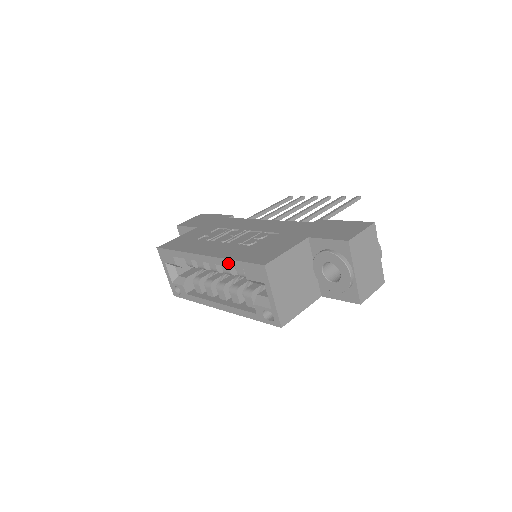
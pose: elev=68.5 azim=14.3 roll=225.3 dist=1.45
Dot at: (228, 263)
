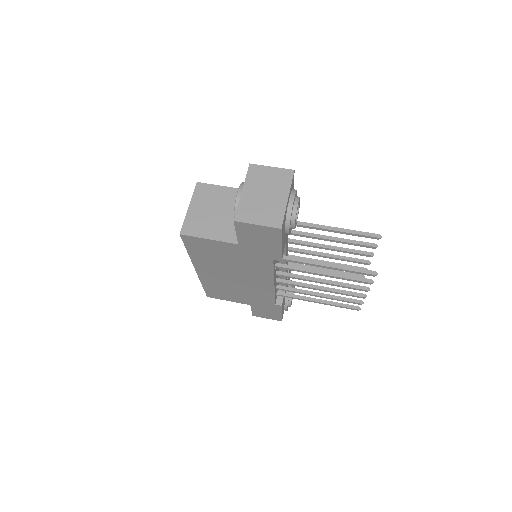
Dot at: occluded
